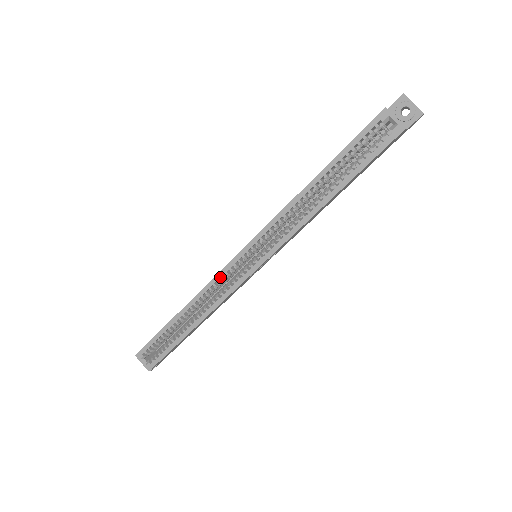
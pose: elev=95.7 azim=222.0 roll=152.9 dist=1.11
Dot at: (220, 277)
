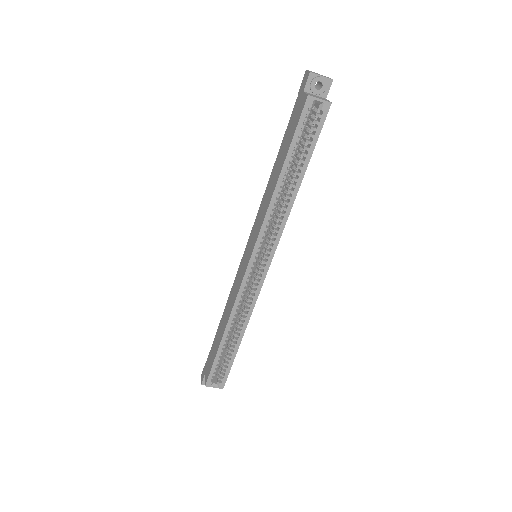
Dot at: (242, 291)
